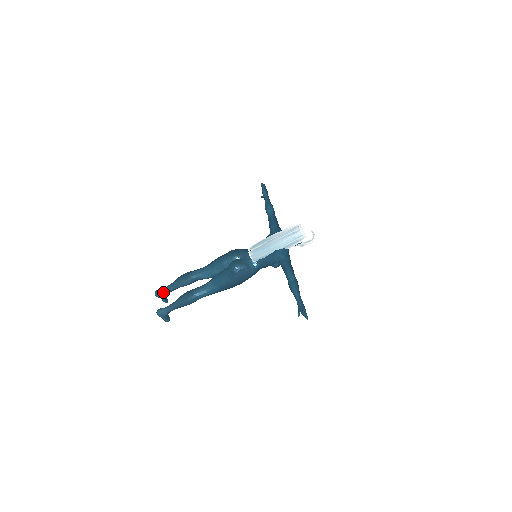
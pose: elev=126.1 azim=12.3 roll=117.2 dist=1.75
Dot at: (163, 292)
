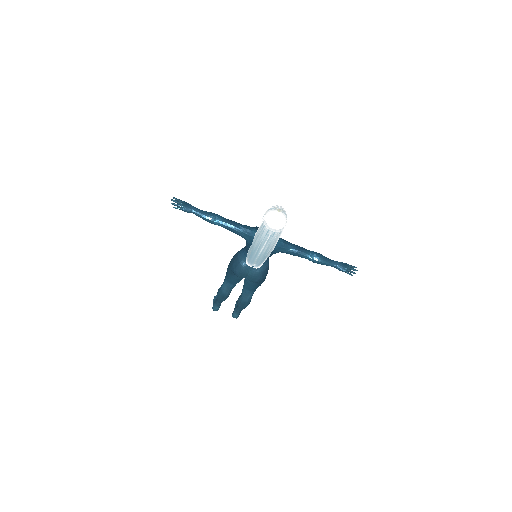
Dot at: (218, 307)
